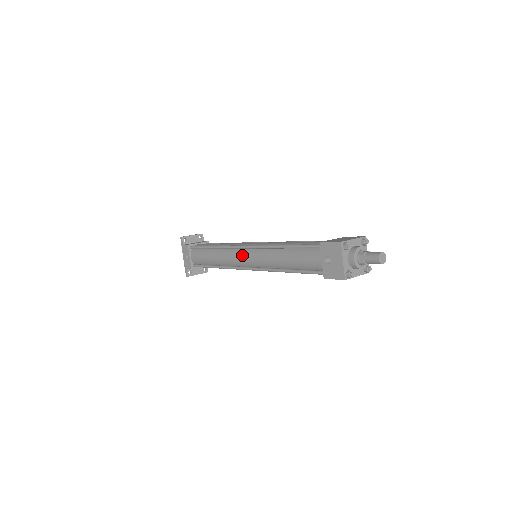
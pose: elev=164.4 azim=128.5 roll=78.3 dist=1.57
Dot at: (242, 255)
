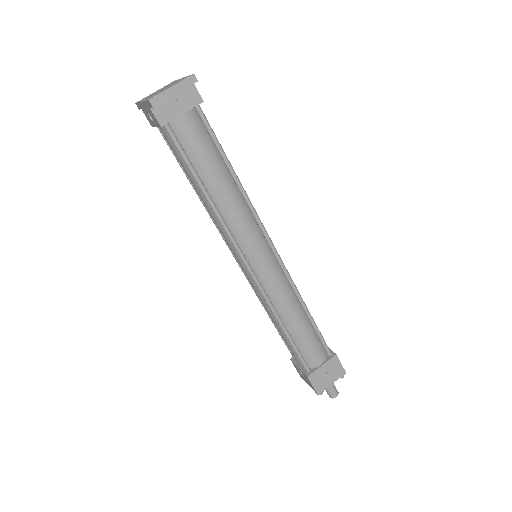
Dot at: (239, 262)
